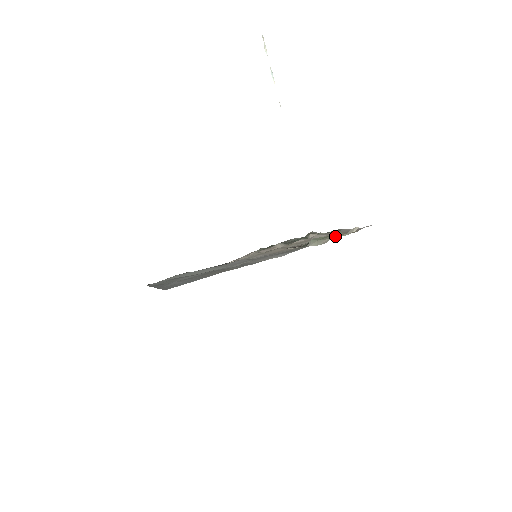
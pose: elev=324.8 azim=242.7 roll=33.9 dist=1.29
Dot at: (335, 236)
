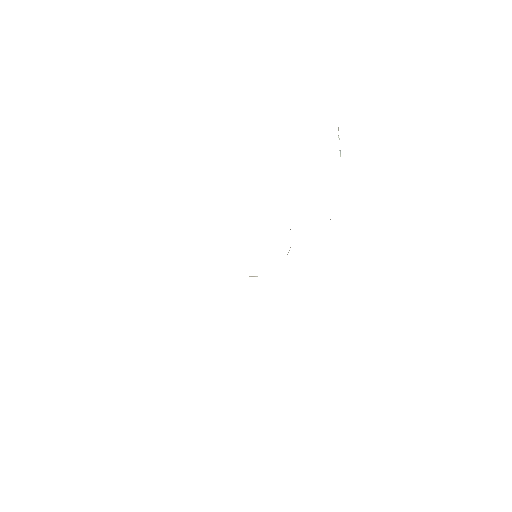
Dot at: occluded
